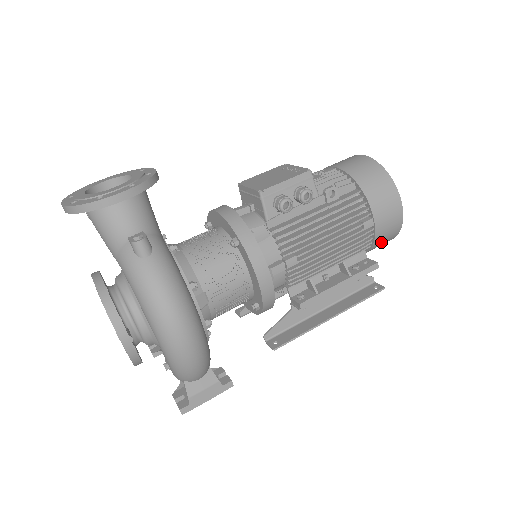
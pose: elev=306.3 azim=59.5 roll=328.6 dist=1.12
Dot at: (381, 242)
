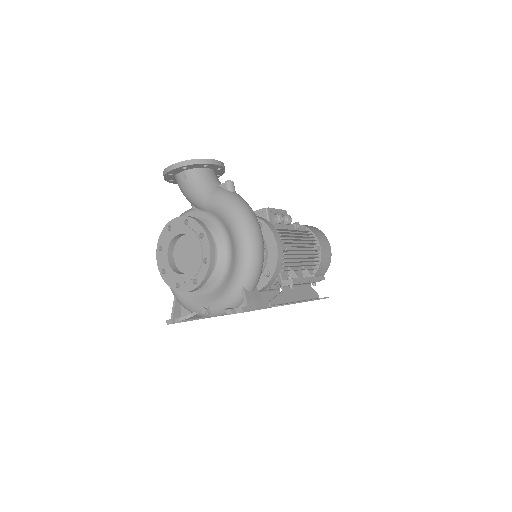
Dot at: (321, 269)
